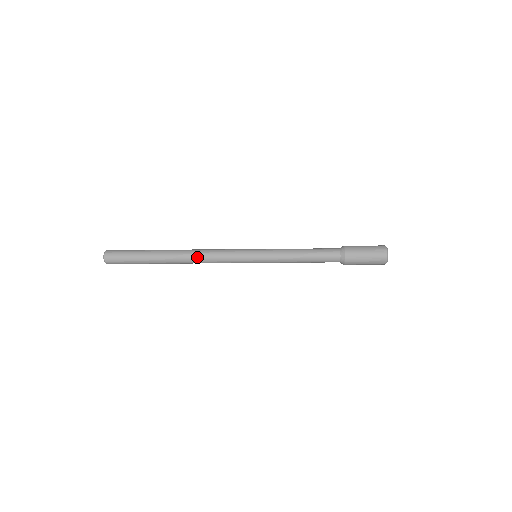
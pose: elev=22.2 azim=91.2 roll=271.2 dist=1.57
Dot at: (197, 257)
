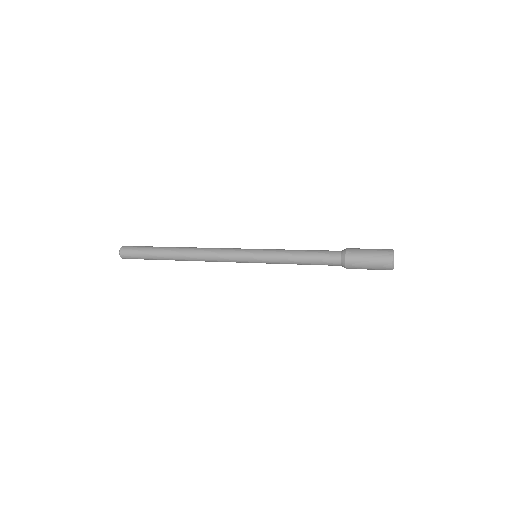
Dot at: occluded
